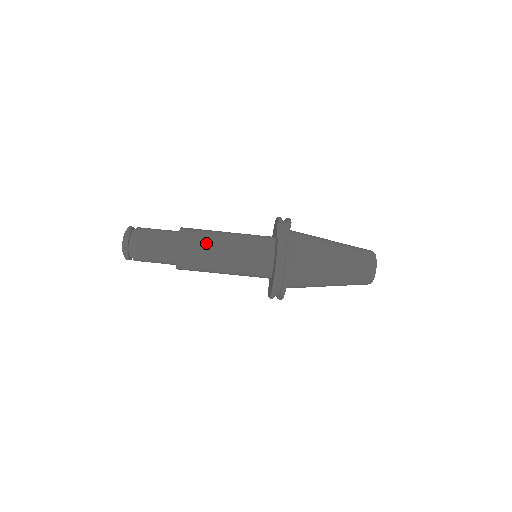
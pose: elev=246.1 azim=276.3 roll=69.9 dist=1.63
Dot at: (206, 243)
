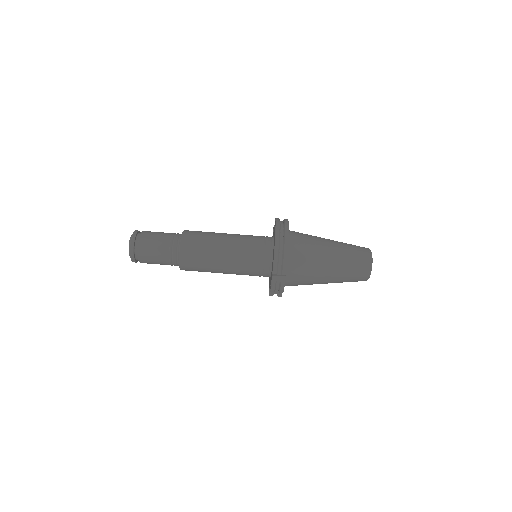
Dot at: (210, 232)
